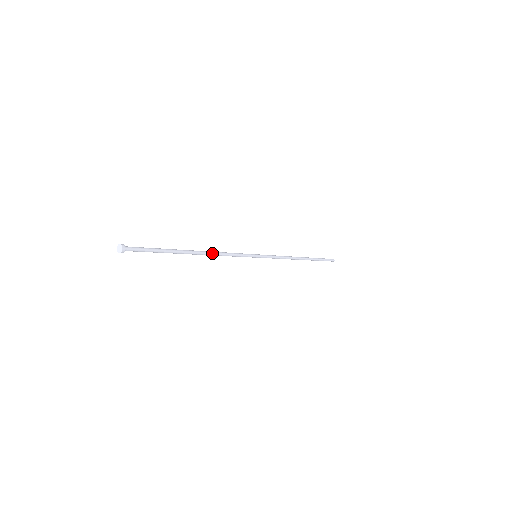
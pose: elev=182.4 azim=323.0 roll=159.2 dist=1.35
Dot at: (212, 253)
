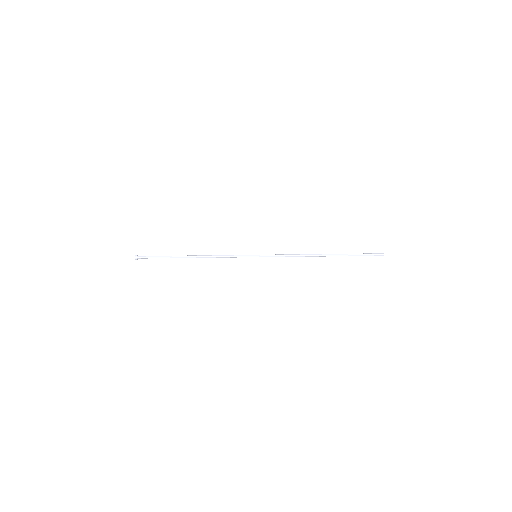
Dot at: (206, 256)
